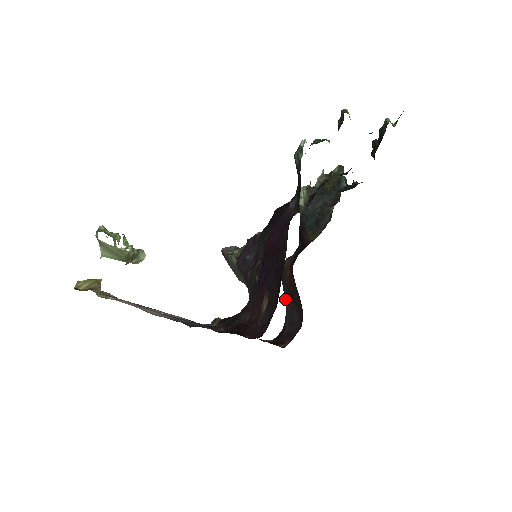
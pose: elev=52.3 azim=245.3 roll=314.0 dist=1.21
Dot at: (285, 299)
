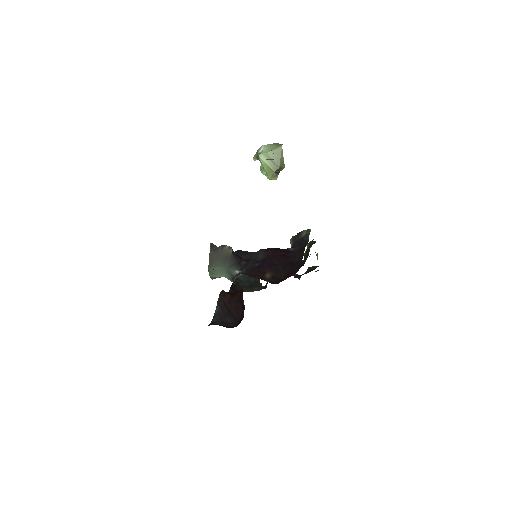
Dot at: (216, 310)
